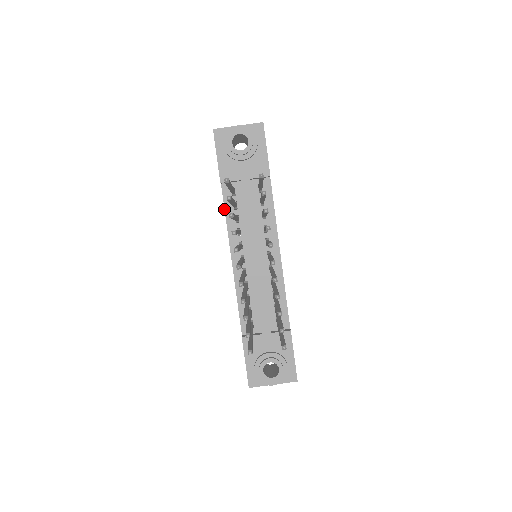
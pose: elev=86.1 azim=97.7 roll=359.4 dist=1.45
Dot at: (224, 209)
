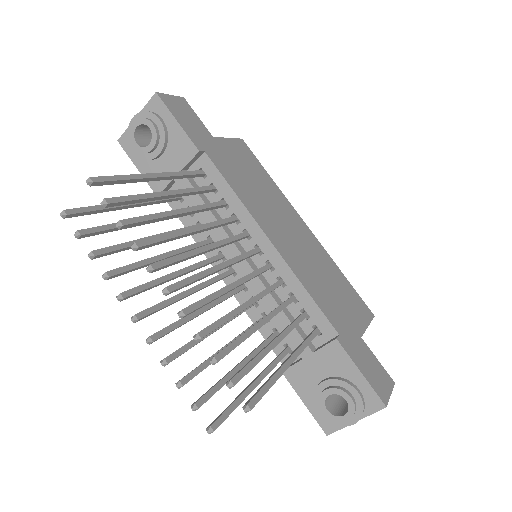
Dot at: (182, 223)
